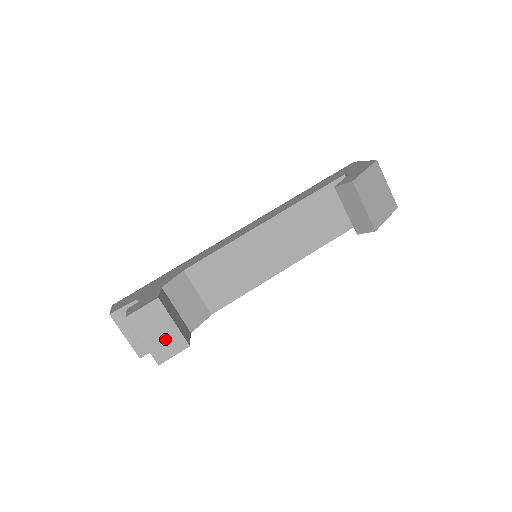
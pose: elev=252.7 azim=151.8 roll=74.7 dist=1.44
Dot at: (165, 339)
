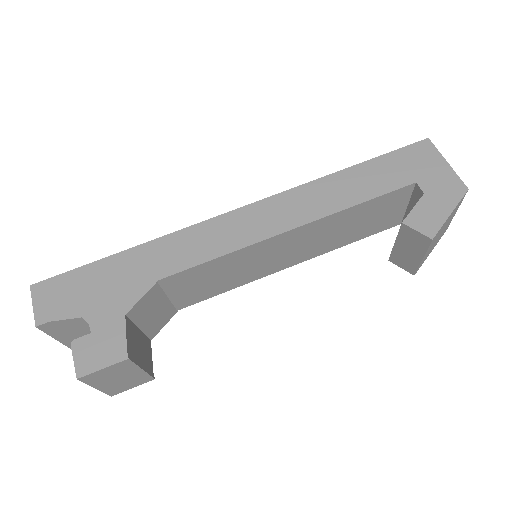
Dot at: (126, 381)
